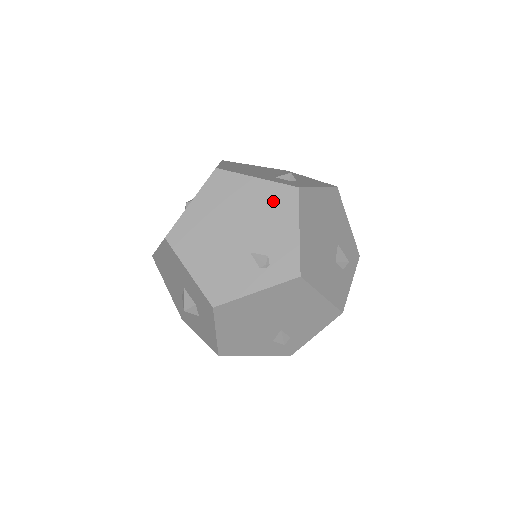
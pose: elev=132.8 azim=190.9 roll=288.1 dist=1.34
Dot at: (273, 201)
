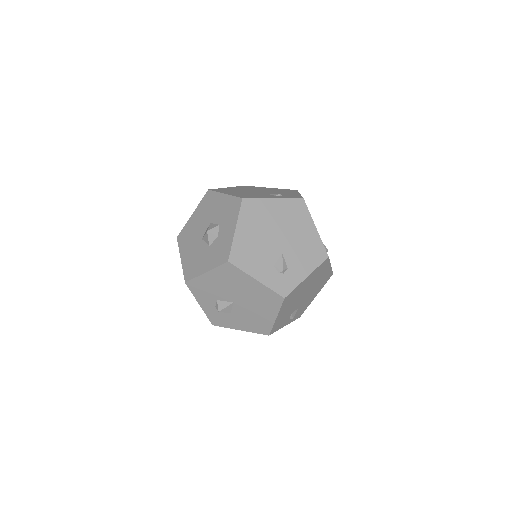
Dot at: (282, 190)
